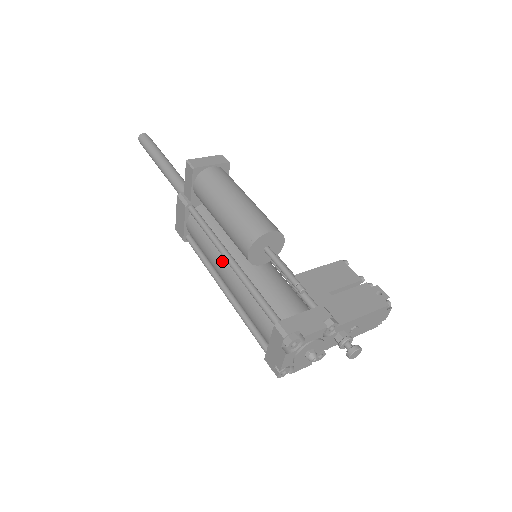
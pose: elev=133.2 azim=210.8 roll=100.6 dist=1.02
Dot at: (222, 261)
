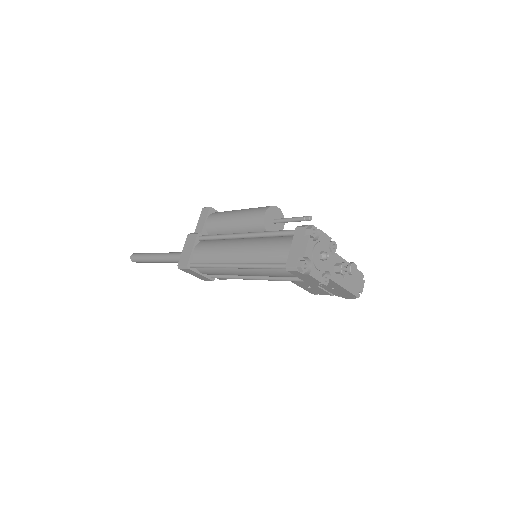
Dot at: (235, 242)
